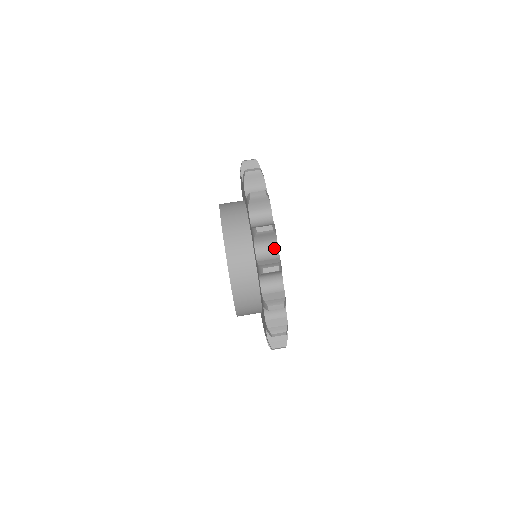
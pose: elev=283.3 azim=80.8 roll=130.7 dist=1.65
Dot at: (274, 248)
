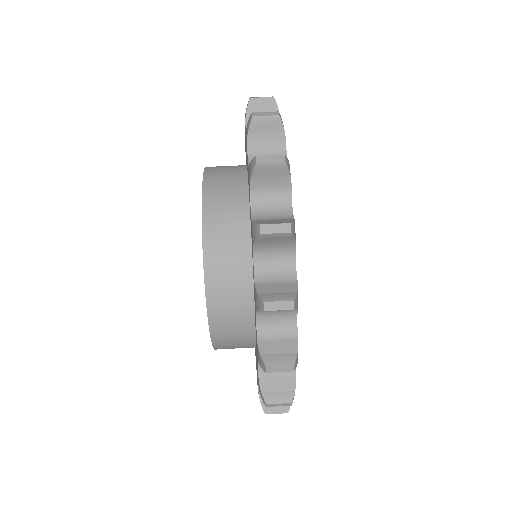
Dot at: (285, 204)
